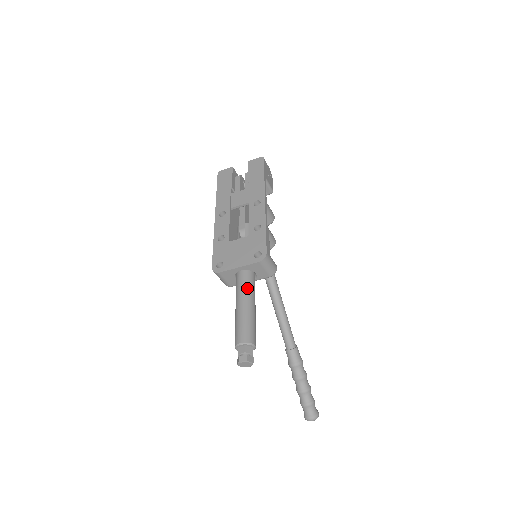
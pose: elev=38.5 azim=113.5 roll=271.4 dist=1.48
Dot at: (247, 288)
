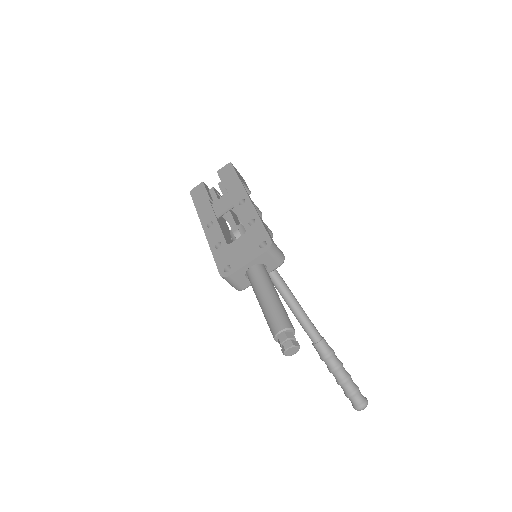
Dot at: (264, 280)
